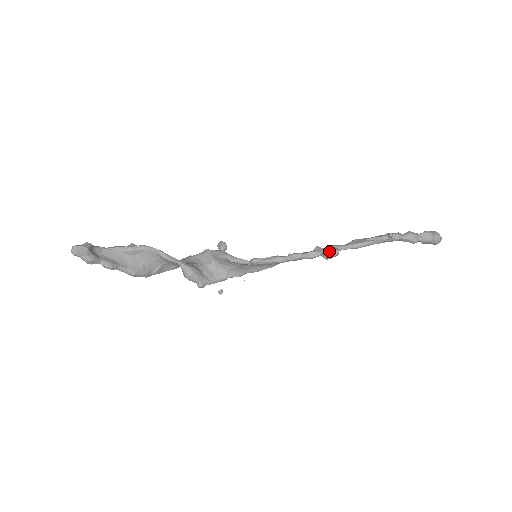
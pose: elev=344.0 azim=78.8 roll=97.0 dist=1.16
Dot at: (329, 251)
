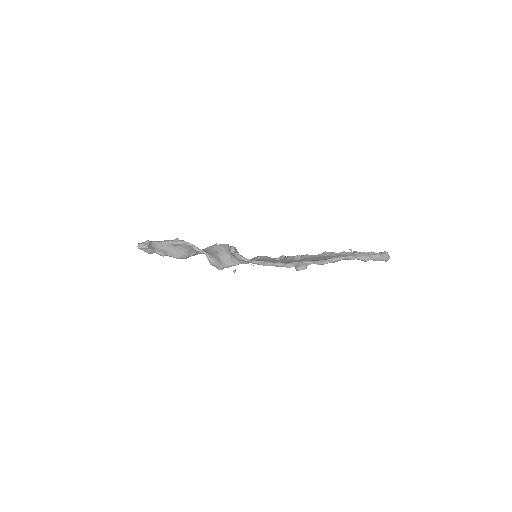
Dot at: (299, 266)
